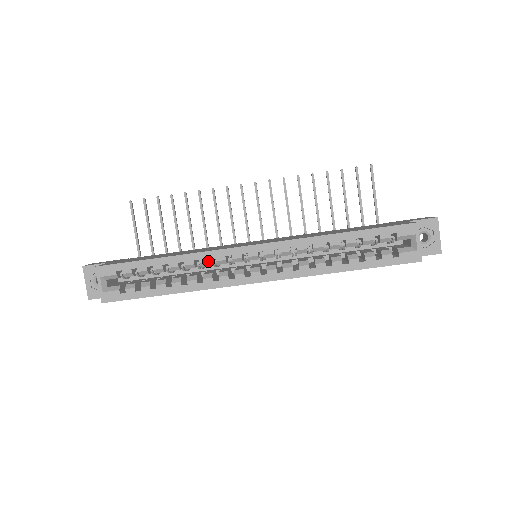
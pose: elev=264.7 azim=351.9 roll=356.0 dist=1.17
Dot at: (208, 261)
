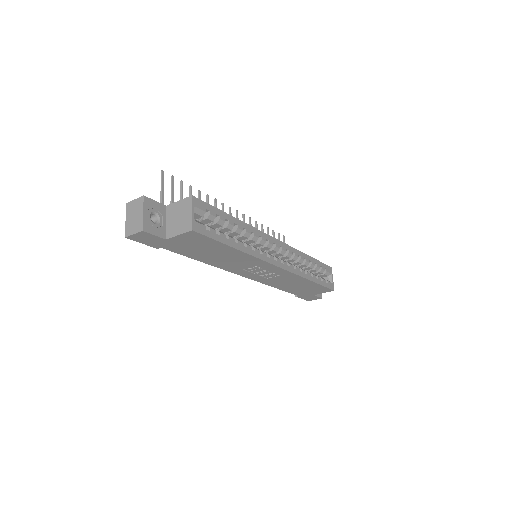
Dot at: (258, 236)
